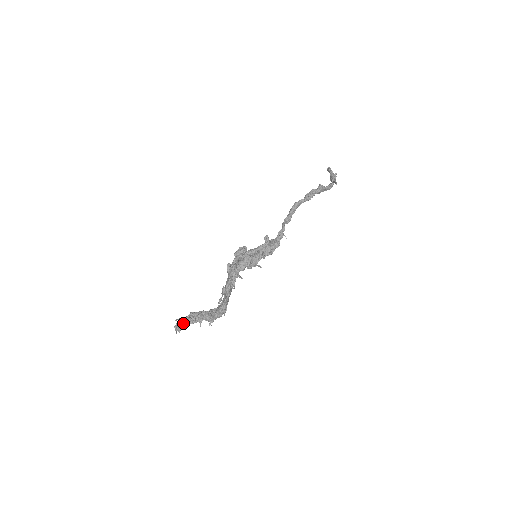
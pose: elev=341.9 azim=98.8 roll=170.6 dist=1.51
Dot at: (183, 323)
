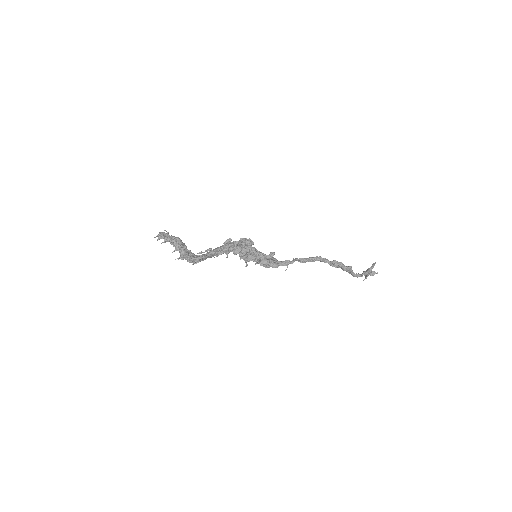
Dot at: (167, 237)
